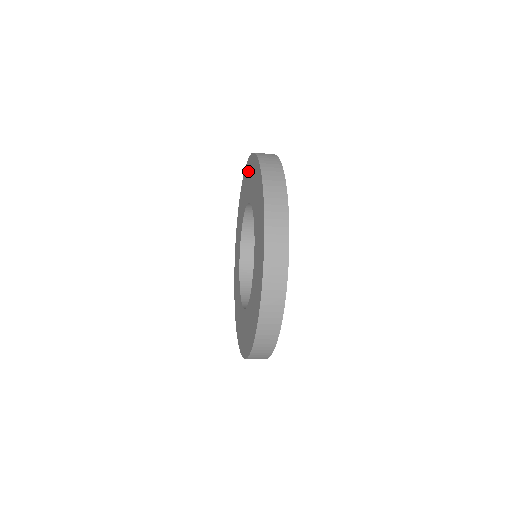
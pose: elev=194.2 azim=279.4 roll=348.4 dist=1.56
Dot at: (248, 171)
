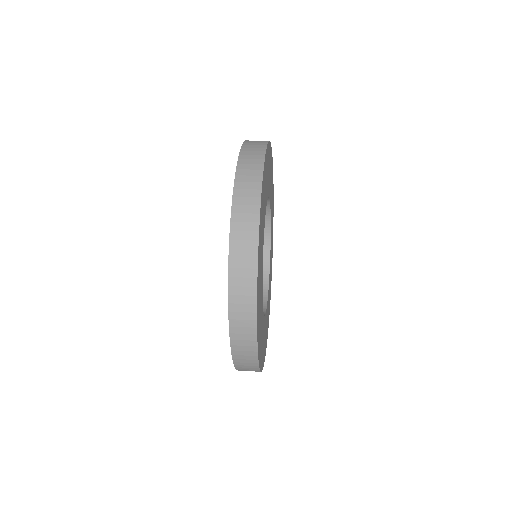
Dot at: occluded
